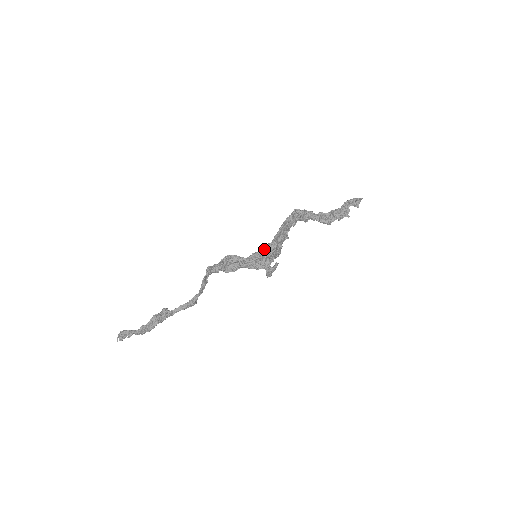
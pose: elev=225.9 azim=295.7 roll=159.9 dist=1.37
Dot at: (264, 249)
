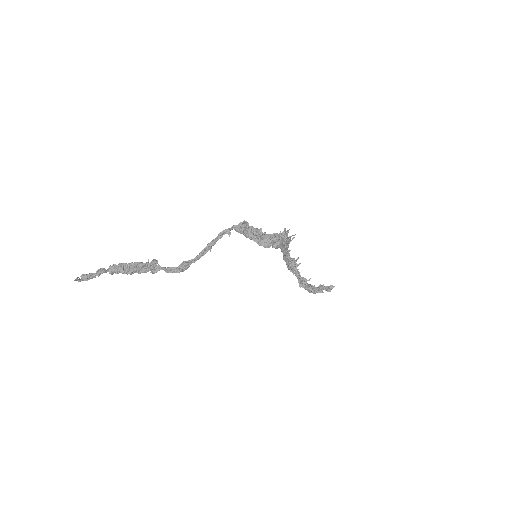
Dot at: (274, 234)
